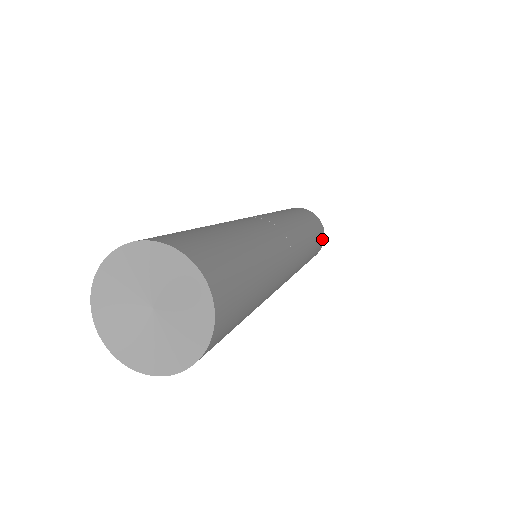
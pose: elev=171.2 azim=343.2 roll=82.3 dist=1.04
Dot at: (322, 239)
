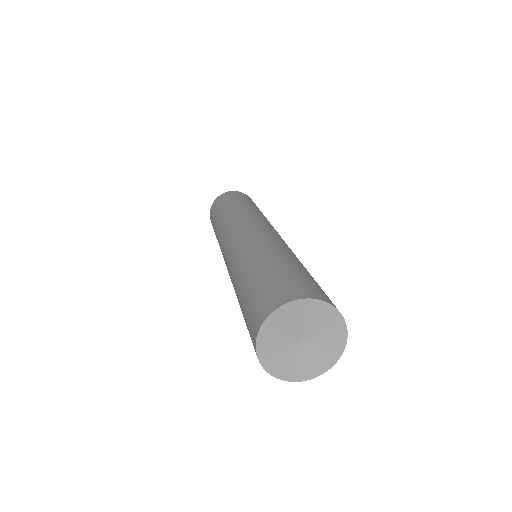
Dot at: occluded
